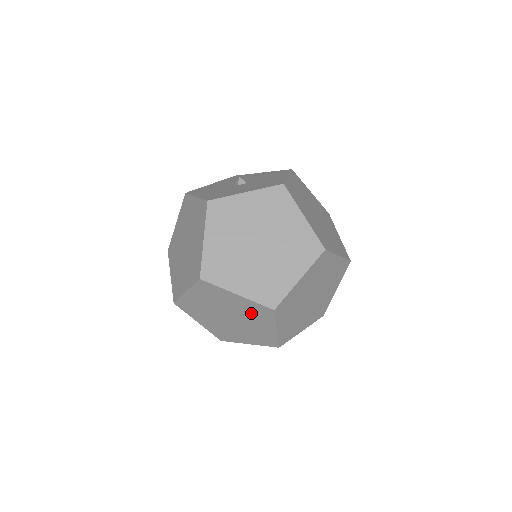
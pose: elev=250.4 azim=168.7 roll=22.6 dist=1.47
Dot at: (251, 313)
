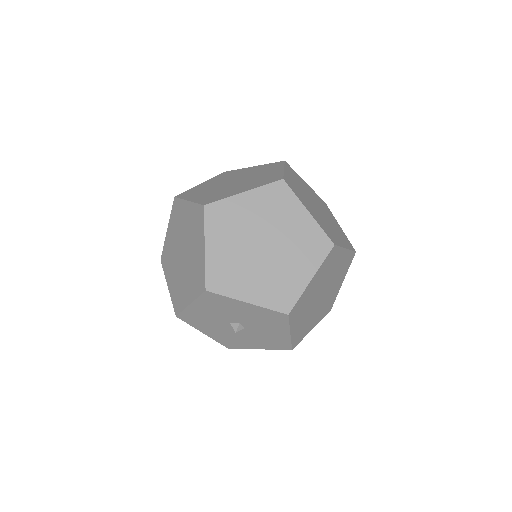
Dot at: (301, 244)
